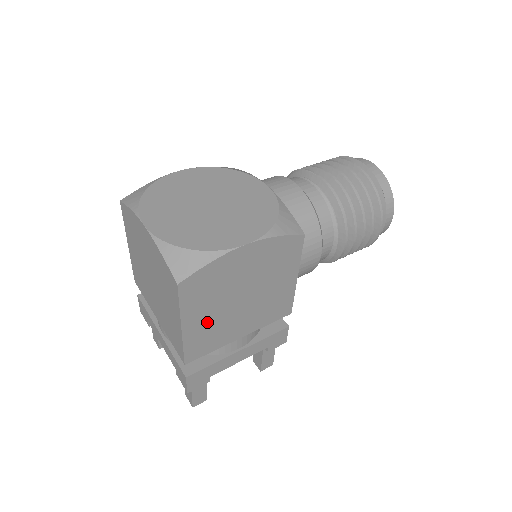
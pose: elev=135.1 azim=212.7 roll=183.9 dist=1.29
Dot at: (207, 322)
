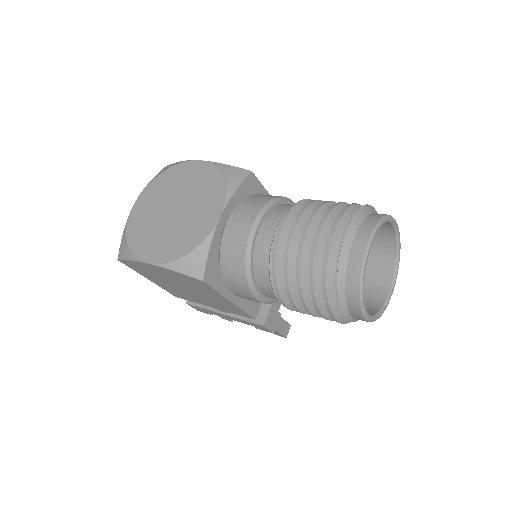
Dot at: (168, 286)
